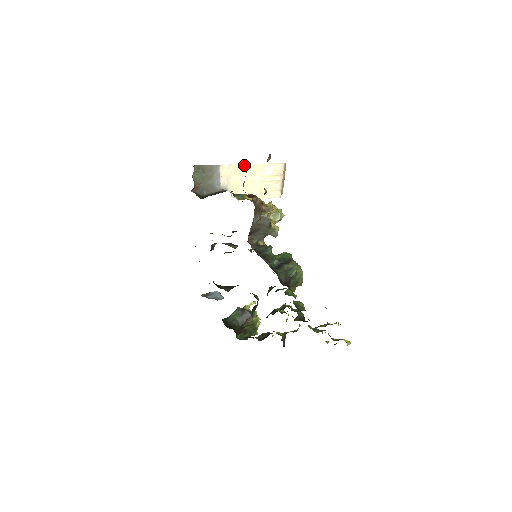
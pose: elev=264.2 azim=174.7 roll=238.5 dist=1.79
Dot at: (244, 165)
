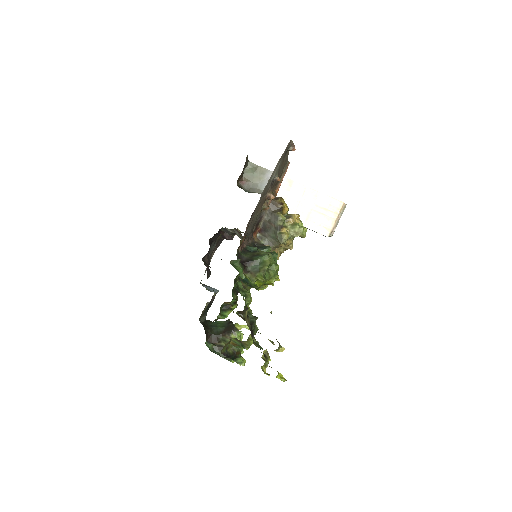
Dot at: (298, 184)
